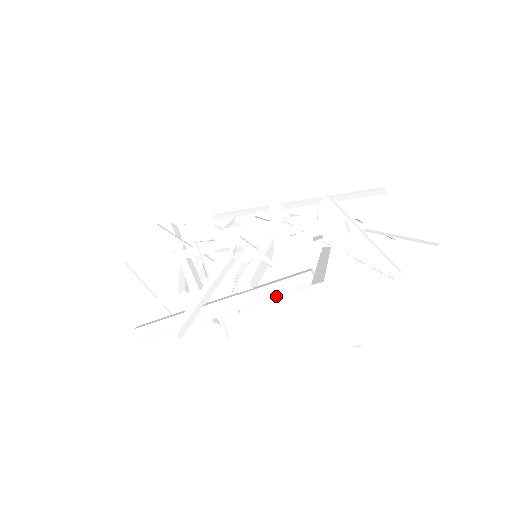
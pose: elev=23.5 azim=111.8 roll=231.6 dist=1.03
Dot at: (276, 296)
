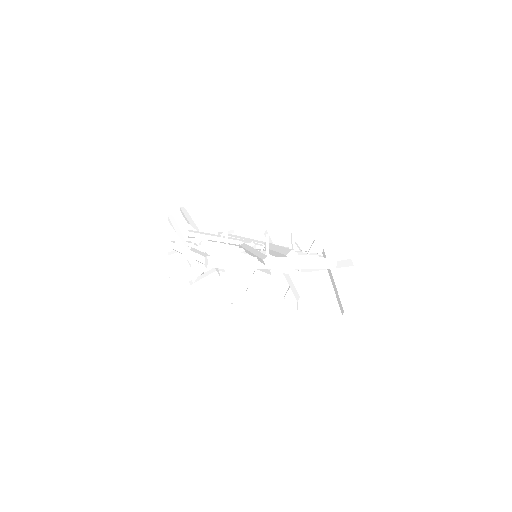
Dot at: (312, 267)
